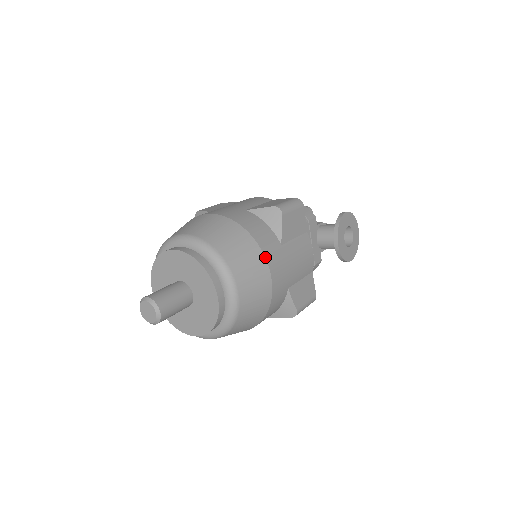
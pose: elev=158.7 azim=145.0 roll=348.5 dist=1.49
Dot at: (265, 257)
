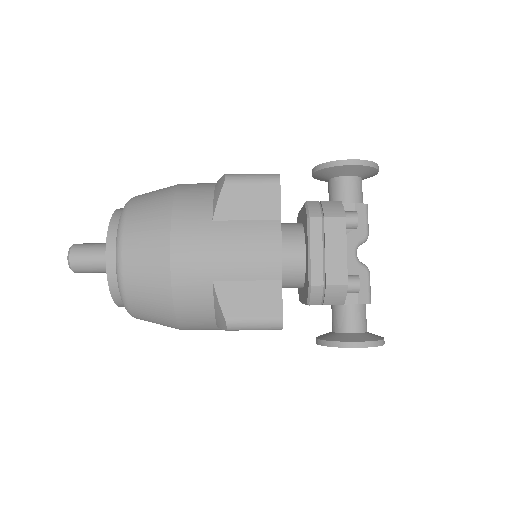
Dot at: (180, 328)
